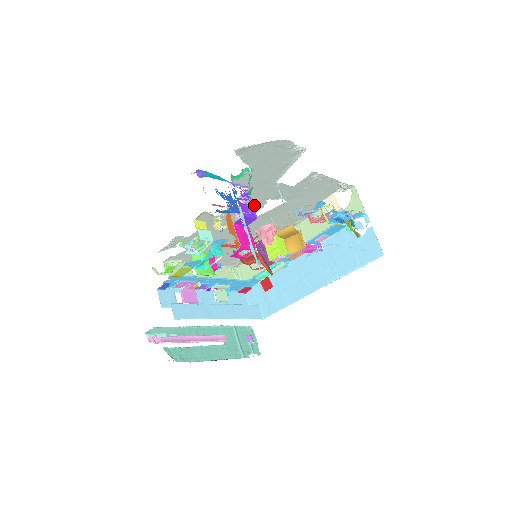
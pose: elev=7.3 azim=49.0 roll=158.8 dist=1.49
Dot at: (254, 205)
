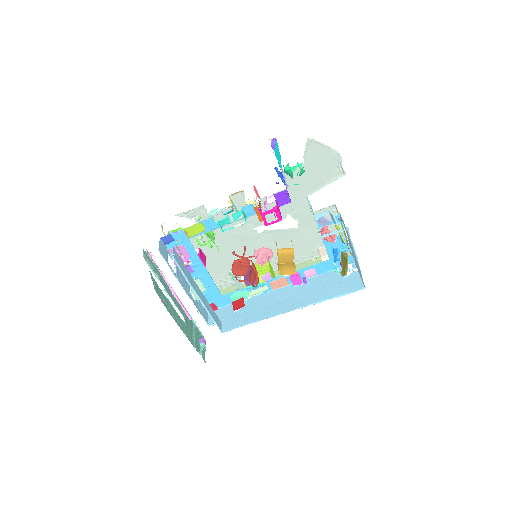
Dot at: occluded
